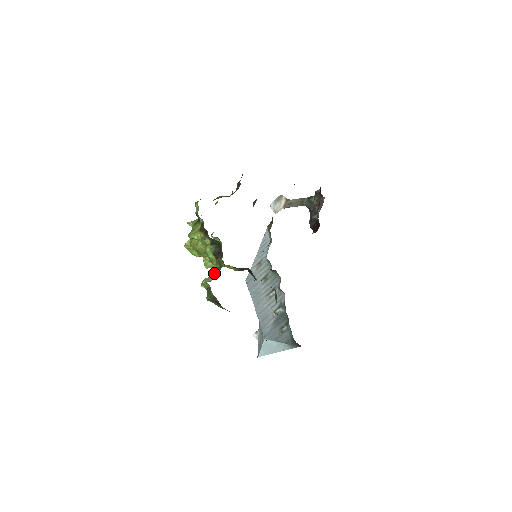
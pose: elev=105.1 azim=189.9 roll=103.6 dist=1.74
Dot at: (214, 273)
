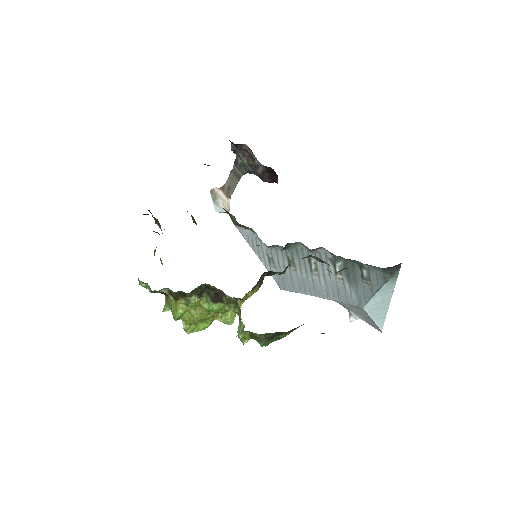
Dot at: occluded
